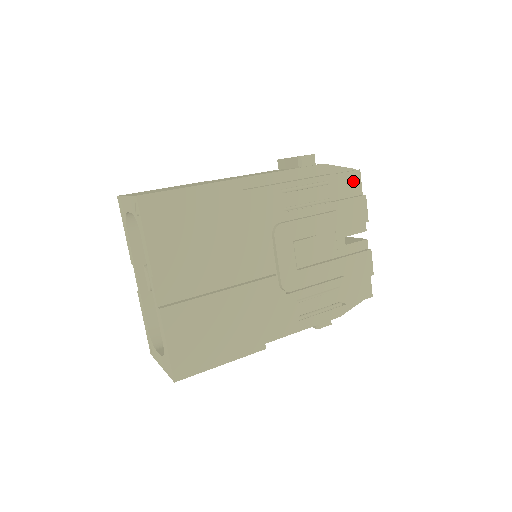
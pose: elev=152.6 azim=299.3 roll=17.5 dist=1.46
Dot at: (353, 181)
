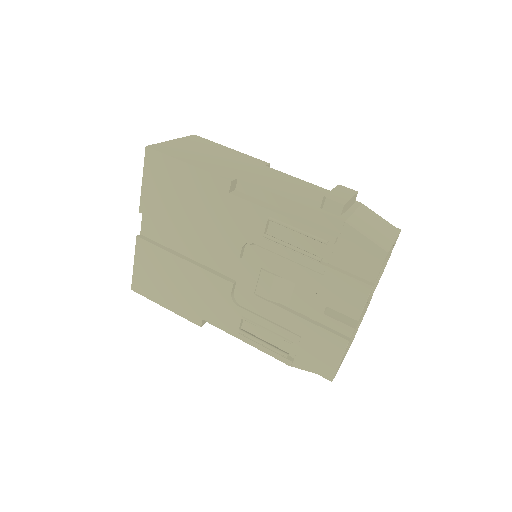
Dot at: (369, 262)
